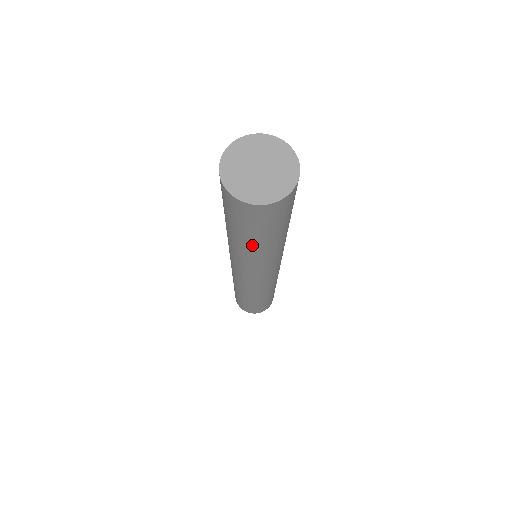
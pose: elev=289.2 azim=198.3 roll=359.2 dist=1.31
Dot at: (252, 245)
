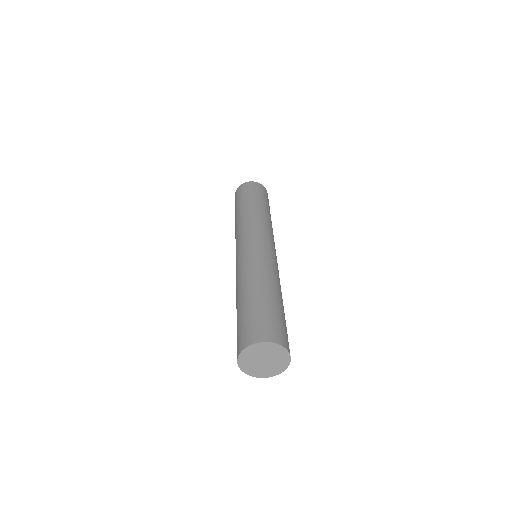
Dot at: occluded
